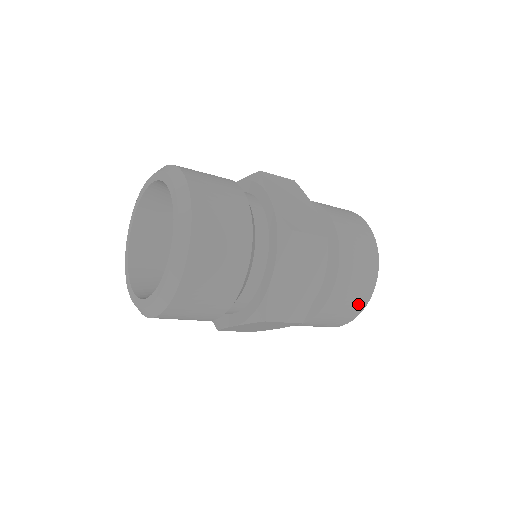
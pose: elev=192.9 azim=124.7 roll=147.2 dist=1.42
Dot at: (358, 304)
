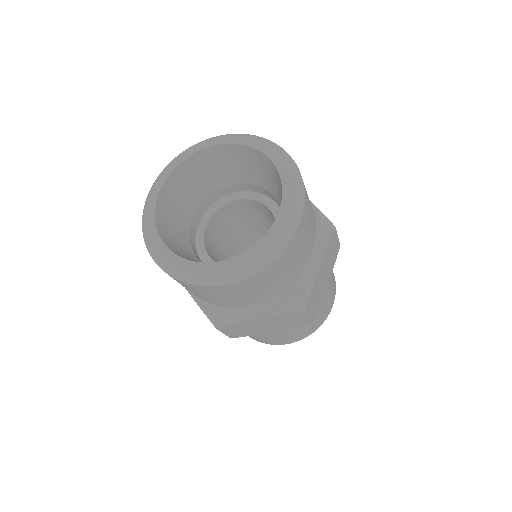
Dot at: (323, 318)
